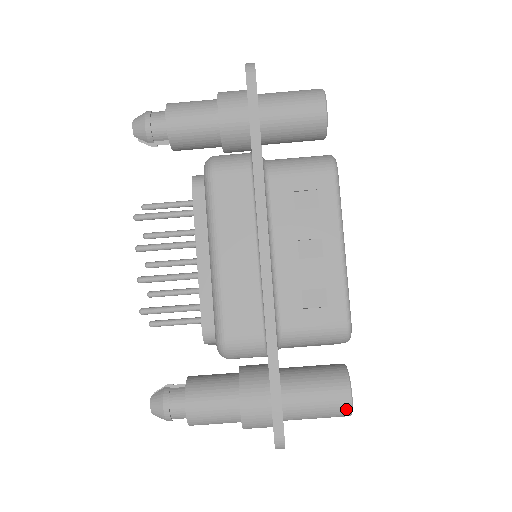
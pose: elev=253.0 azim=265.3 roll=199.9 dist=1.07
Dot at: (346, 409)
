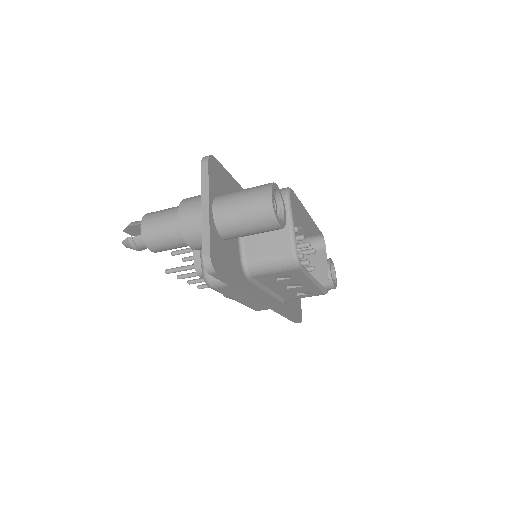
Dot at: occluded
